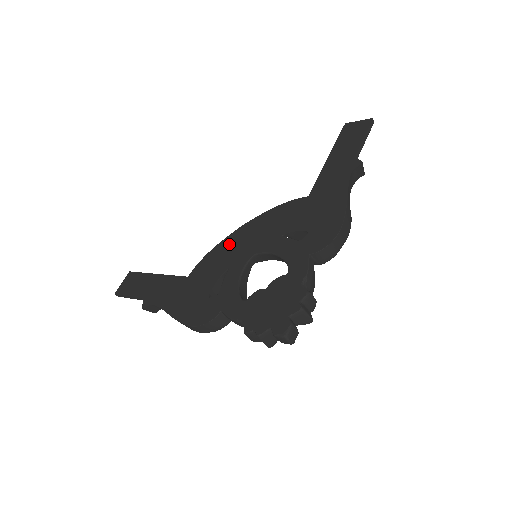
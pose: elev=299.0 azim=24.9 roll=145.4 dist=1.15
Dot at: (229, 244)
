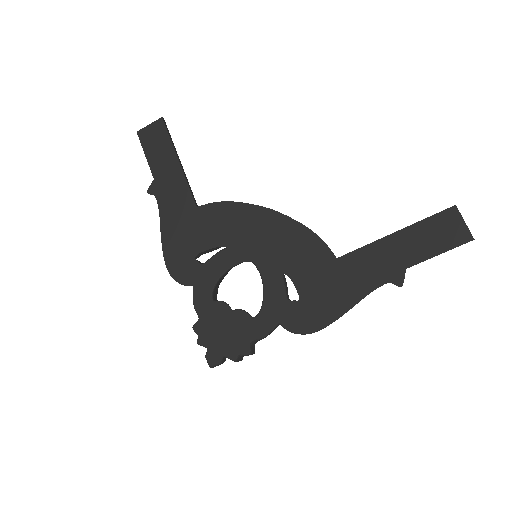
Dot at: (247, 218)
